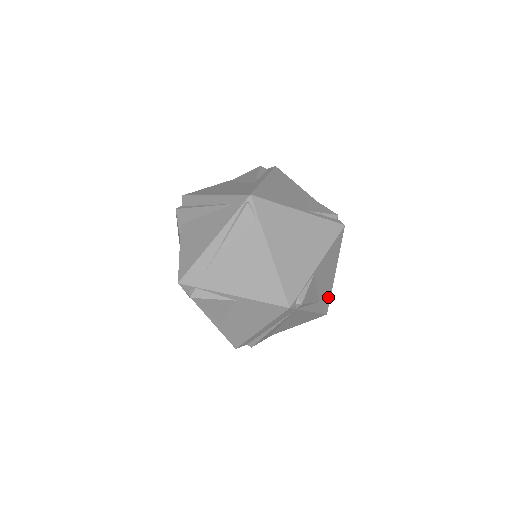
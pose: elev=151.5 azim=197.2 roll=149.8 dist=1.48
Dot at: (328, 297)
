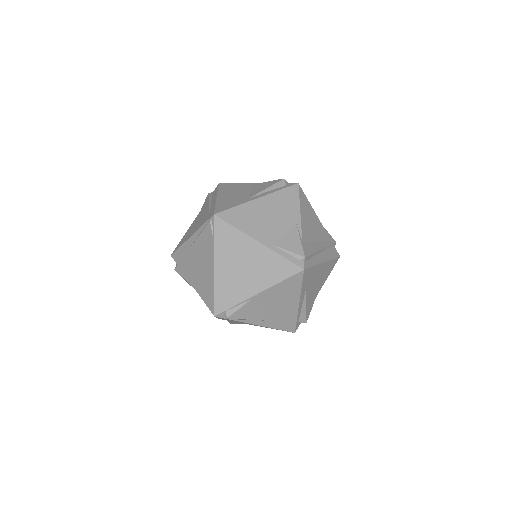
Dot at: (292, 320)
